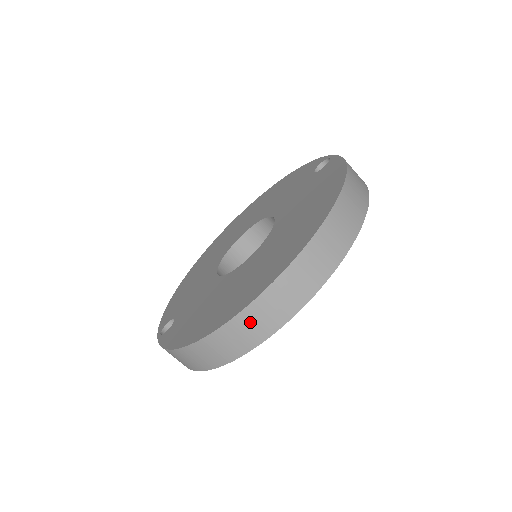
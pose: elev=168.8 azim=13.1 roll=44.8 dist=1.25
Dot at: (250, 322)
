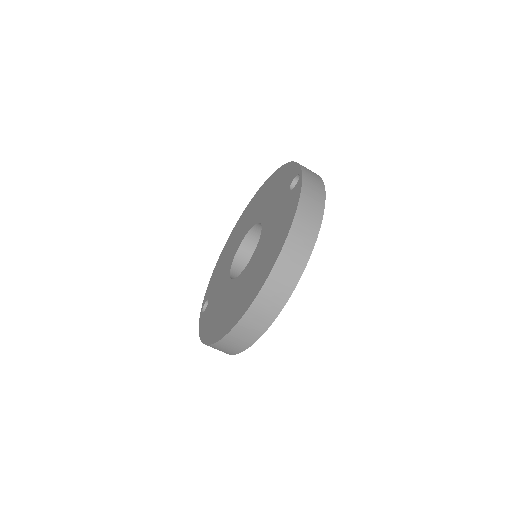
Dot at: (231, 343)
